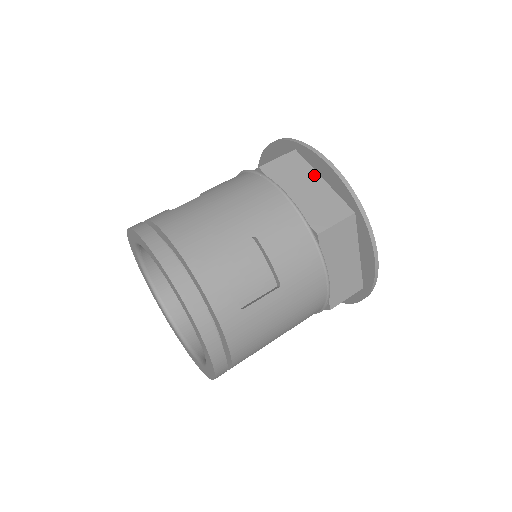
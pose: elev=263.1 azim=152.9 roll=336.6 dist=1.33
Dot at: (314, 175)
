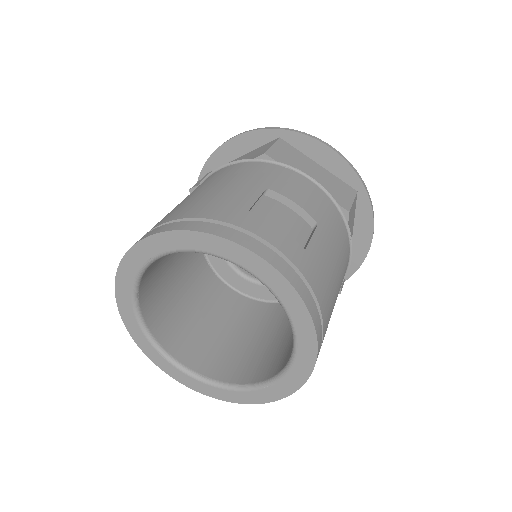
Dot at: (353, 226)
